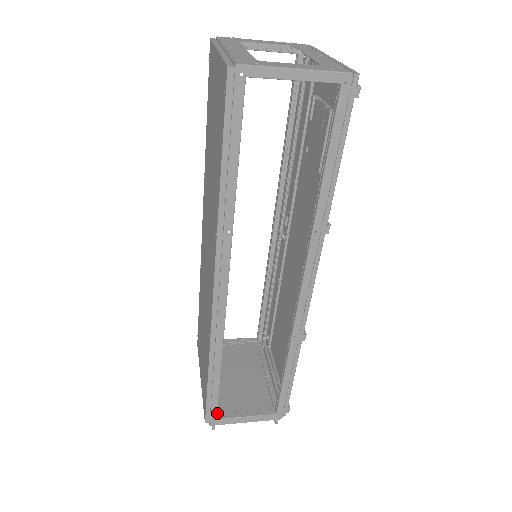
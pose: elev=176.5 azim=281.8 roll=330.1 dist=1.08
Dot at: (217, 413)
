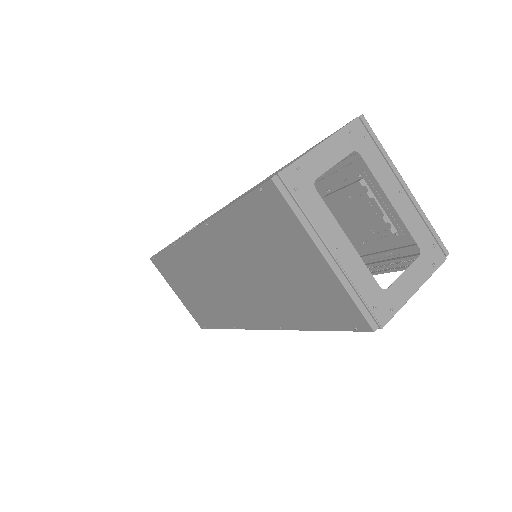
Dot at: occluded
